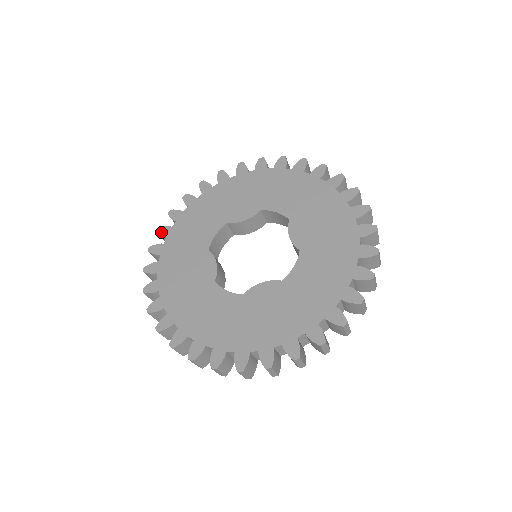
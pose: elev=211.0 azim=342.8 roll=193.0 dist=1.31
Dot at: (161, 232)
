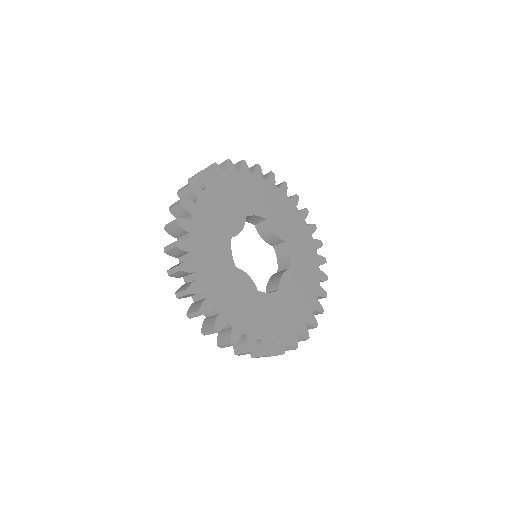
Dot at: (186, 269)
